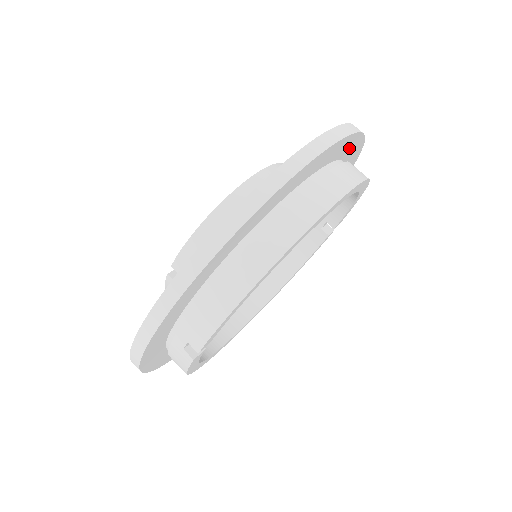
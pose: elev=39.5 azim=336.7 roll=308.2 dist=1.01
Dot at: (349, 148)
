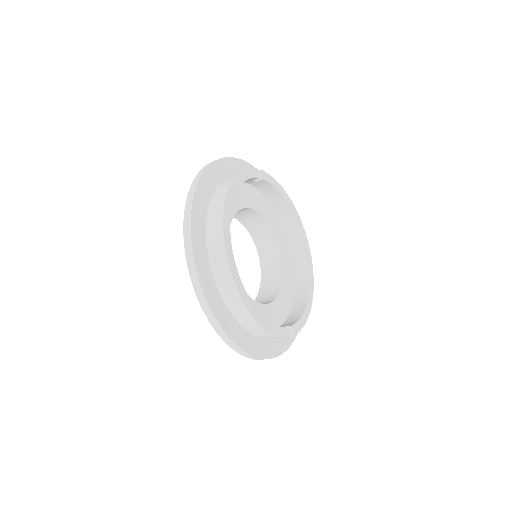
Dot at: (200, 216)
